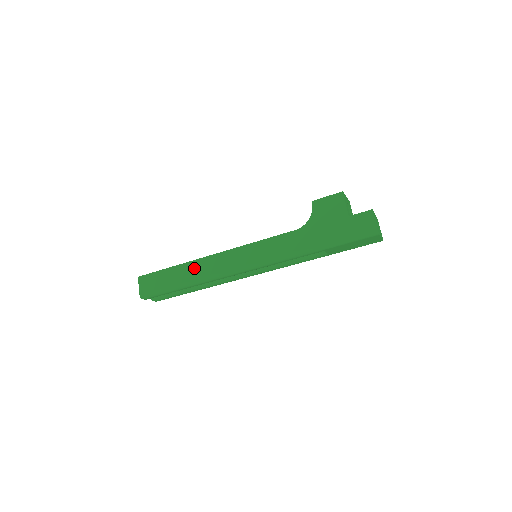
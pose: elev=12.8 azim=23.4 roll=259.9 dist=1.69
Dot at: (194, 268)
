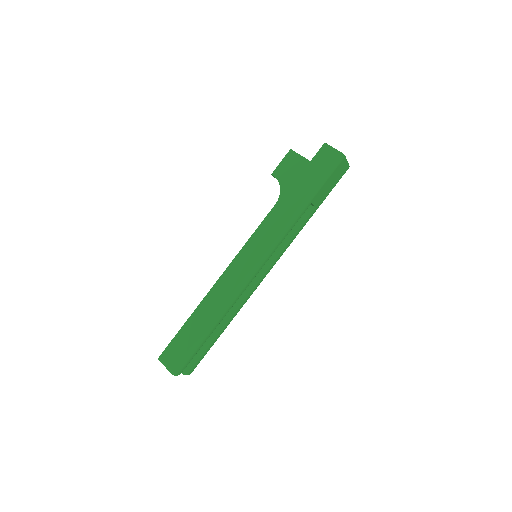
Dot at: (208, 305)
